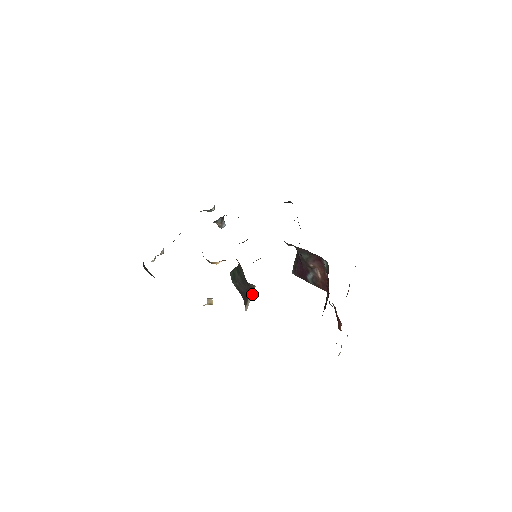
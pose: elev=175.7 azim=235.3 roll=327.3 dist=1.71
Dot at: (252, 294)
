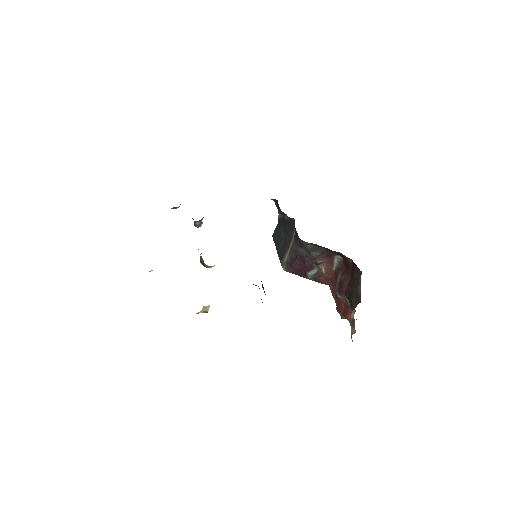
Dot at: occluded
